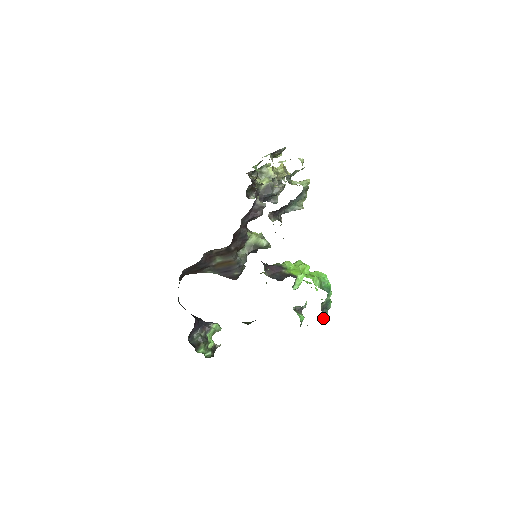
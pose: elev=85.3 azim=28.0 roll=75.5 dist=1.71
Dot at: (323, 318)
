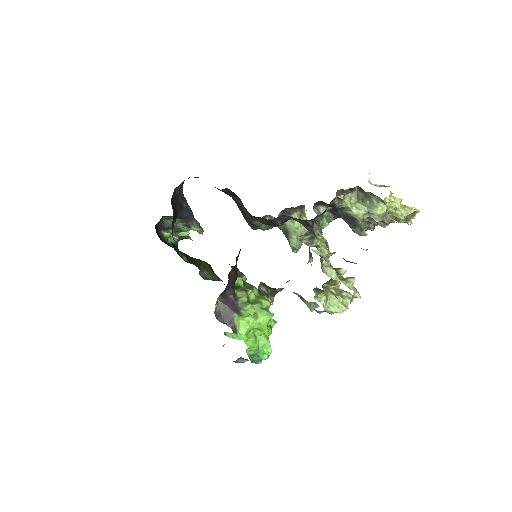
Dot at: (234, 361)
